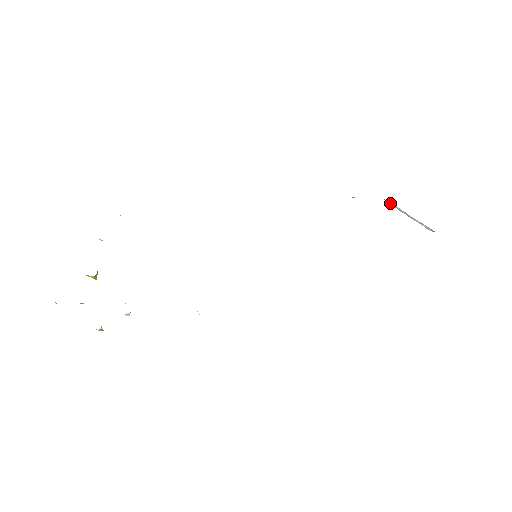
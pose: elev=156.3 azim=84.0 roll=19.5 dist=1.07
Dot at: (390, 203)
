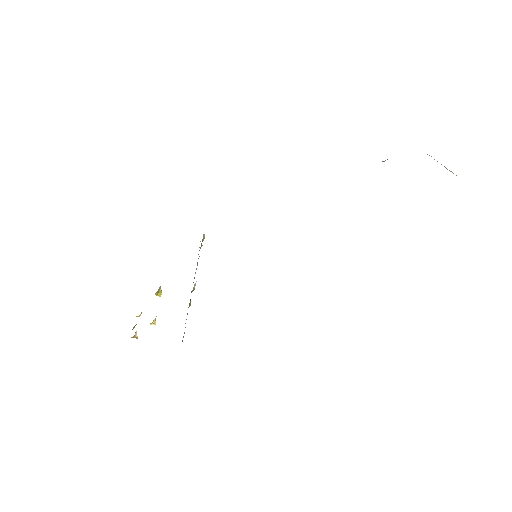
Dot at: occluded
